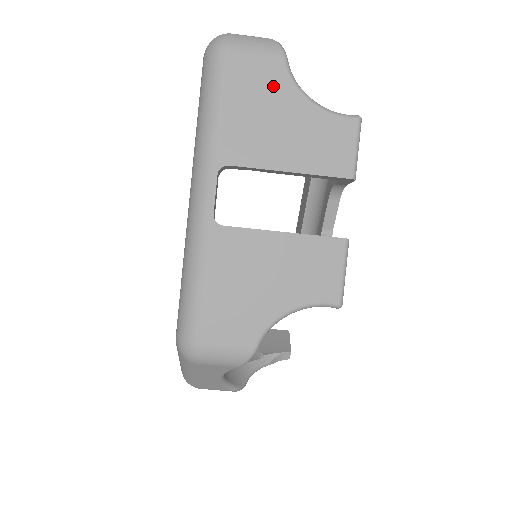
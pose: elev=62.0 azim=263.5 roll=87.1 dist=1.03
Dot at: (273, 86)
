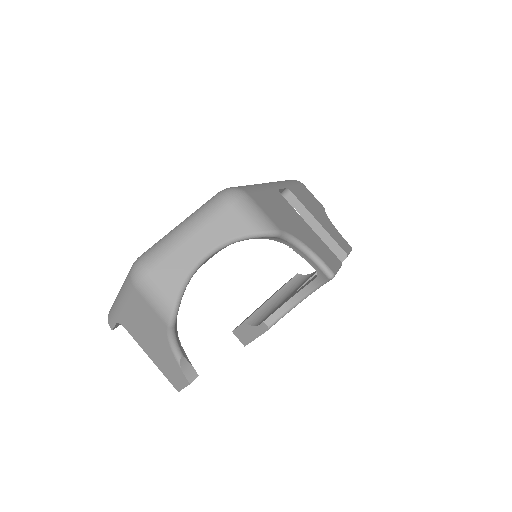
Dot at: (318, 205)
